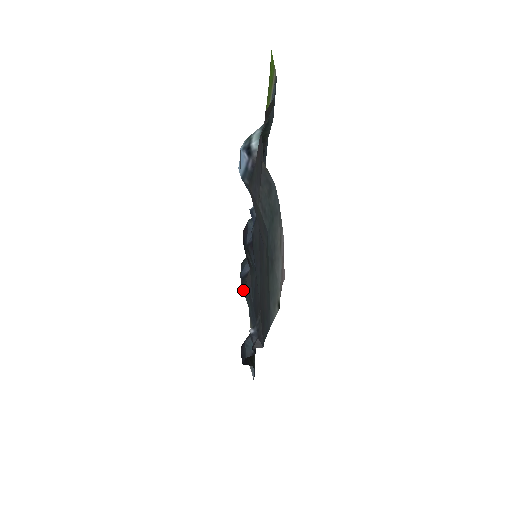
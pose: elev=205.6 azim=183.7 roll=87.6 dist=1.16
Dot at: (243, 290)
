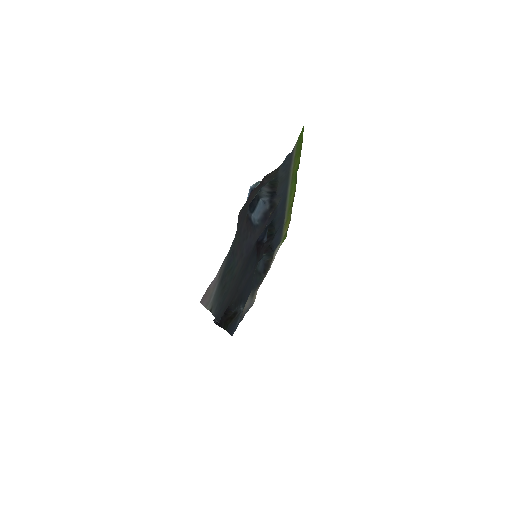
Dot at: (255, 269)
